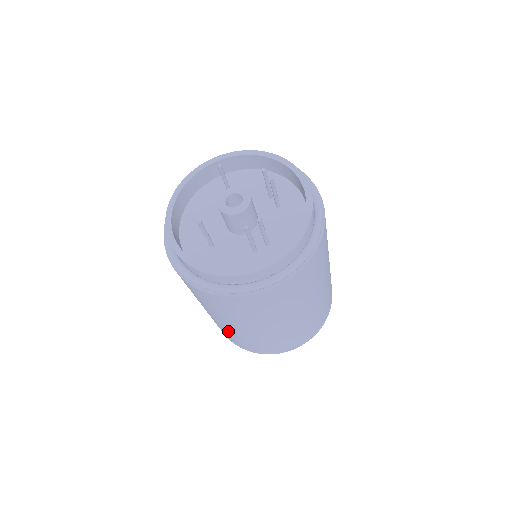
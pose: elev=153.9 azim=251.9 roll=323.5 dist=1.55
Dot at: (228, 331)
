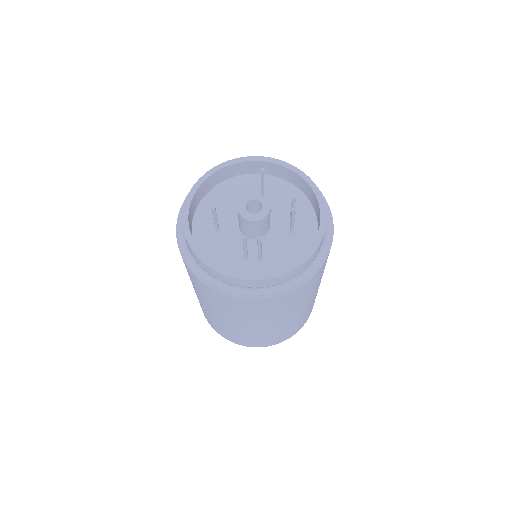
Dot at: occluded
